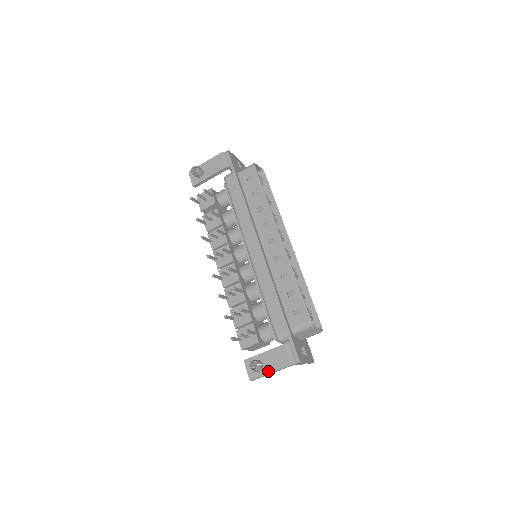
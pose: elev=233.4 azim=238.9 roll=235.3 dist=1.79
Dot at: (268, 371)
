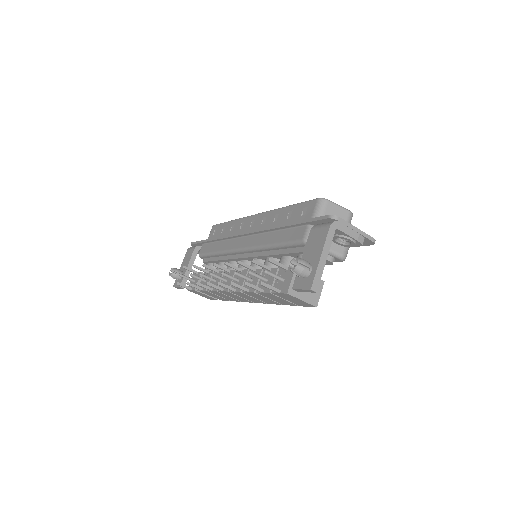
Dot at: (317, 259)
